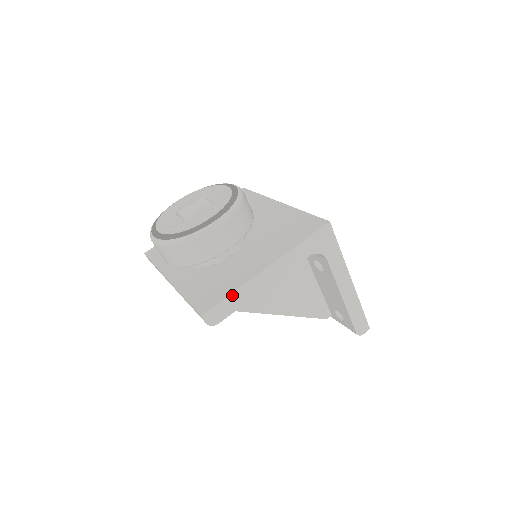
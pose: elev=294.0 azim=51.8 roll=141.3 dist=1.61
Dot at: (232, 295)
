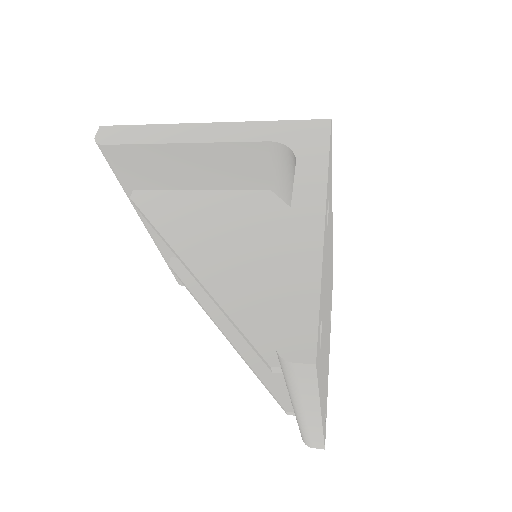
Dot at: (146, 127)
